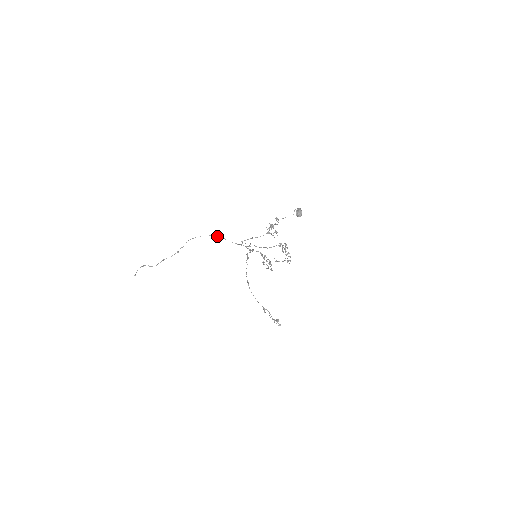
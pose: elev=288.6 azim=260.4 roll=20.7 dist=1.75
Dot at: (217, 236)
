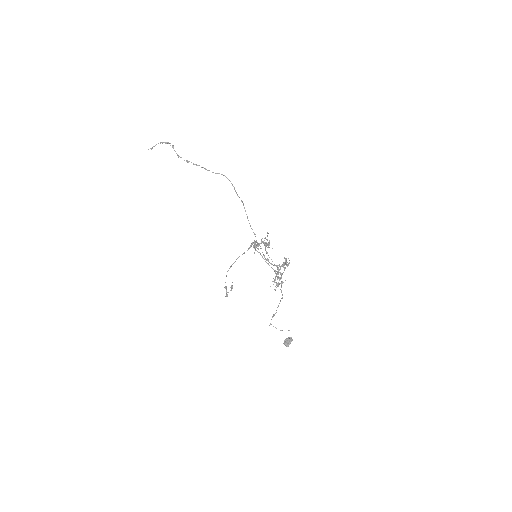
Dot at: (244, 207)
